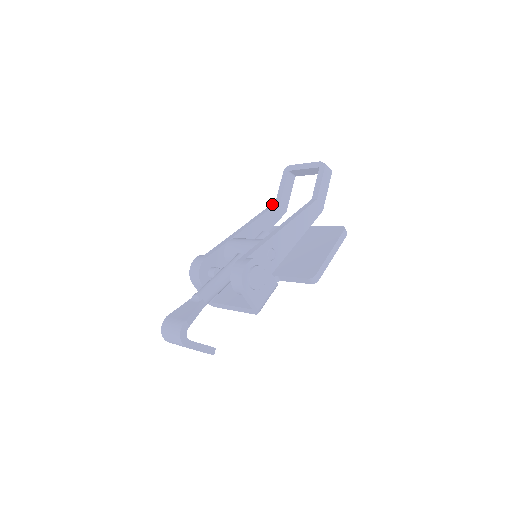
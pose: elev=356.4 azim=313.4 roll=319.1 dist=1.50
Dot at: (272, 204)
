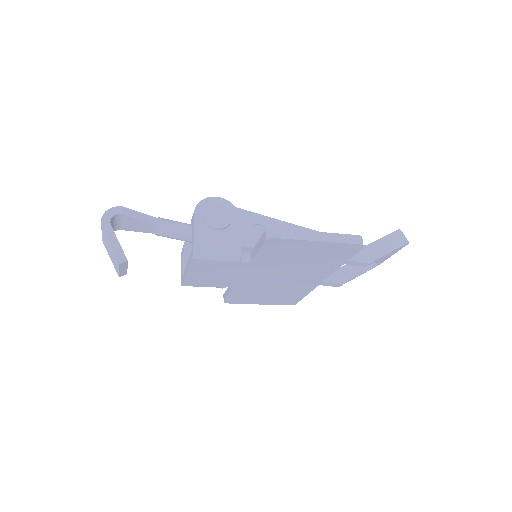
Dot at: occluded
